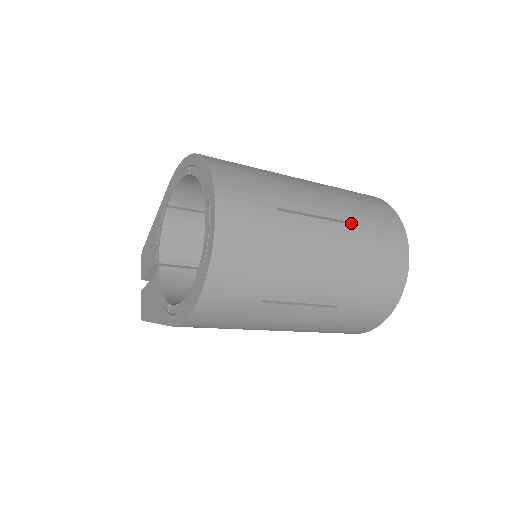
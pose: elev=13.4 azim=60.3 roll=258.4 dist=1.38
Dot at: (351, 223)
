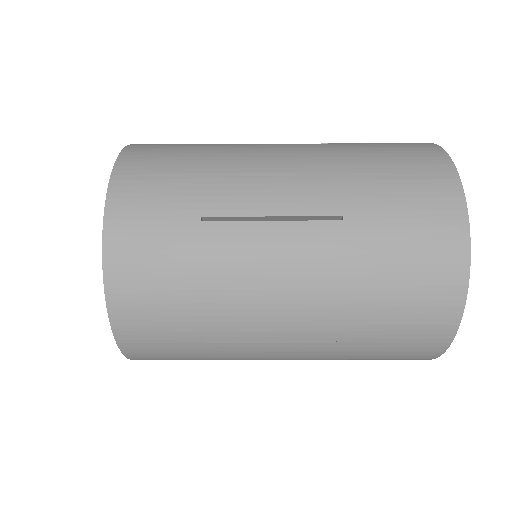
Dot at: (342, 217)
